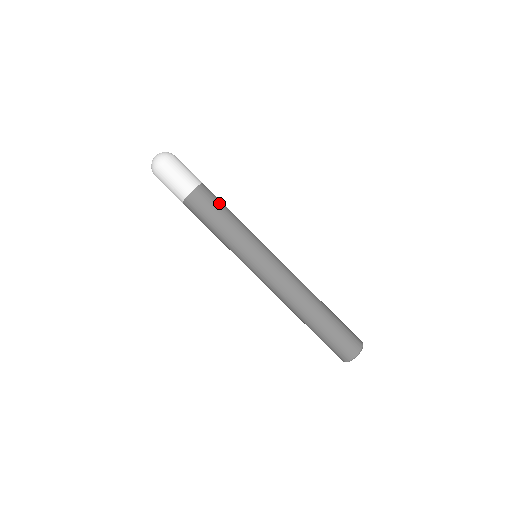
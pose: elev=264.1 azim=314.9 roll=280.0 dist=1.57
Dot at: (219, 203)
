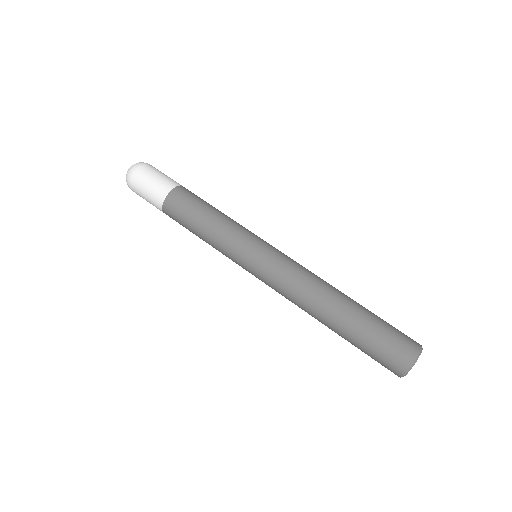
Dot at: (200, 202)
